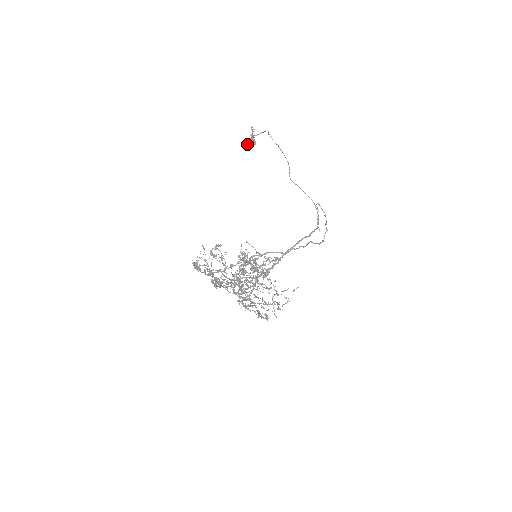
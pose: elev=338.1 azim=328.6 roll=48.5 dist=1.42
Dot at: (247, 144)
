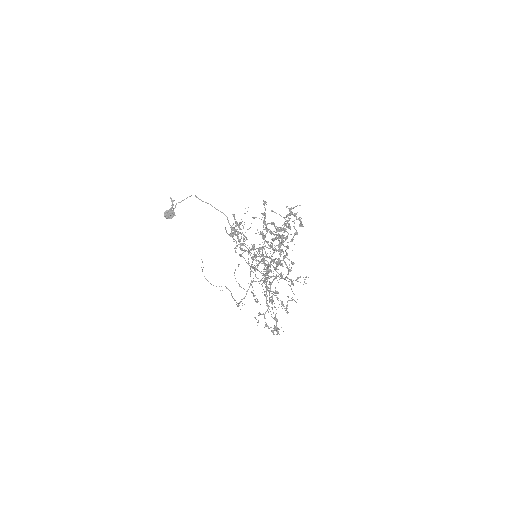
Dot at: (165, 217)
